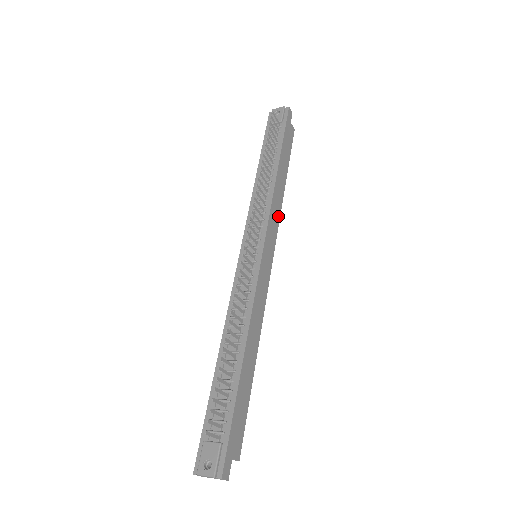
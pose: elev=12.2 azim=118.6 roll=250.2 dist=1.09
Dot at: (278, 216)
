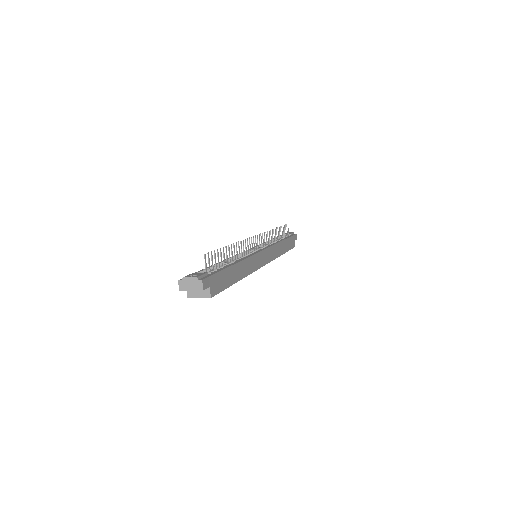
Dot at: (275, 256)
